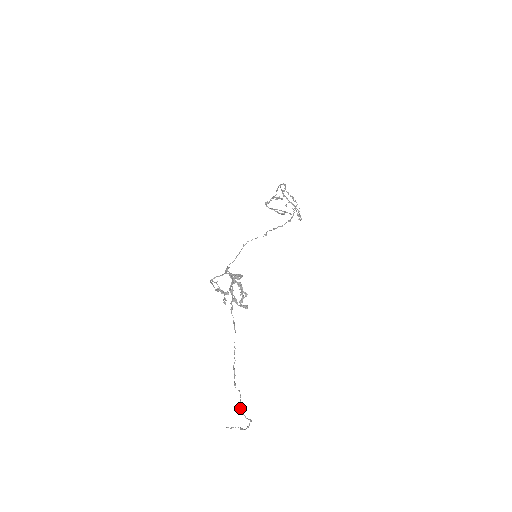
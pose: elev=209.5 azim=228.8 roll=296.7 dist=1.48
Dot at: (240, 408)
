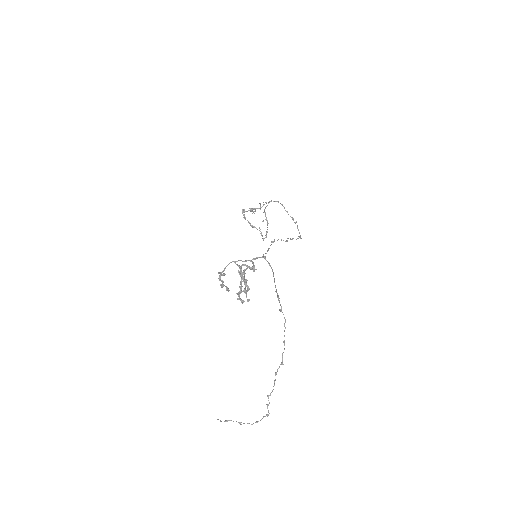
Dot at: occluded
